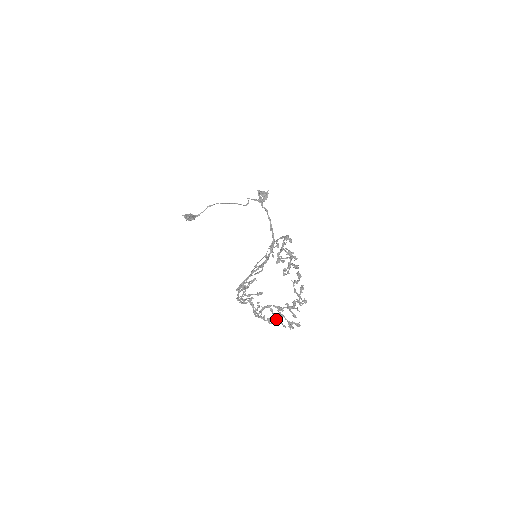
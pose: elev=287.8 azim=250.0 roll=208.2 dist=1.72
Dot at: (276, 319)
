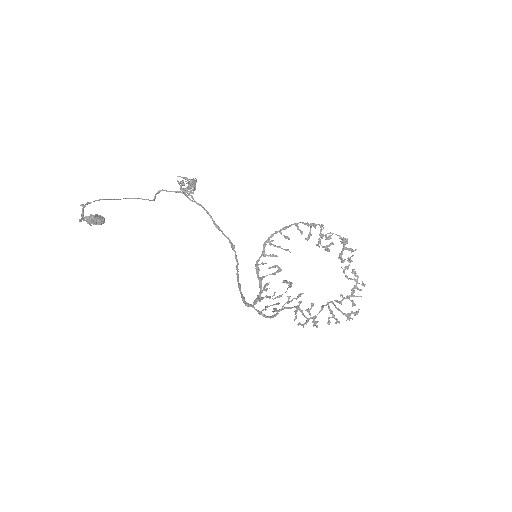
Dot at: (331, 317)
